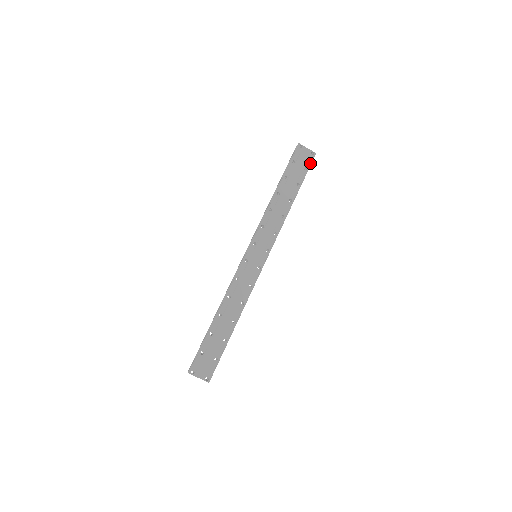
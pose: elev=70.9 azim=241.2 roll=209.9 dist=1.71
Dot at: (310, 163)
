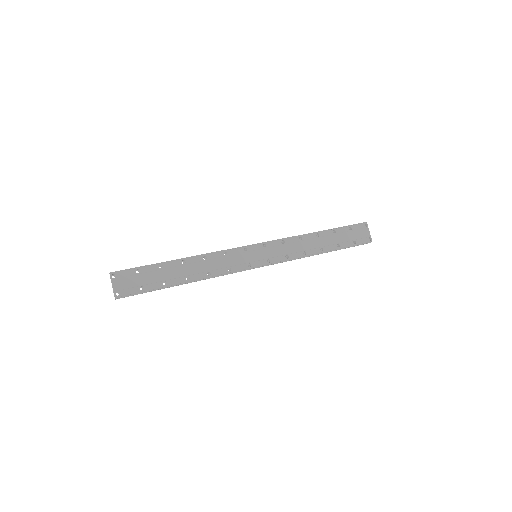
Dot at: (362, 243)
